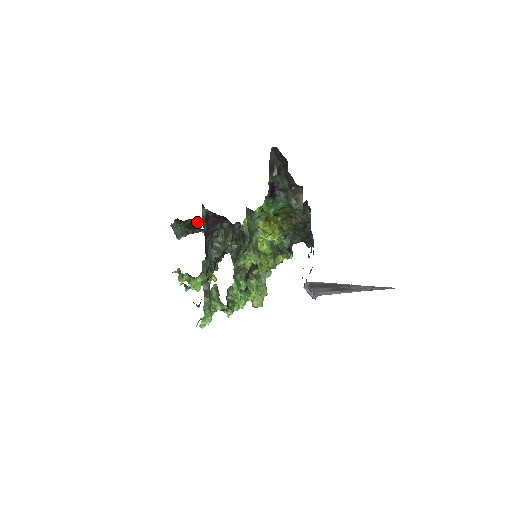
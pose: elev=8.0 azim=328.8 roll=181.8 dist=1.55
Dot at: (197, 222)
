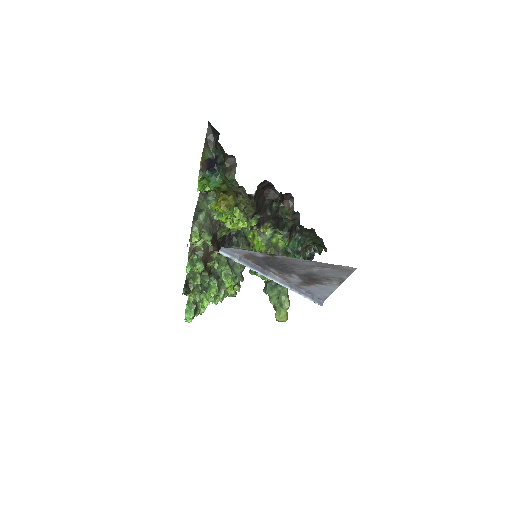
Dot at: occluded
